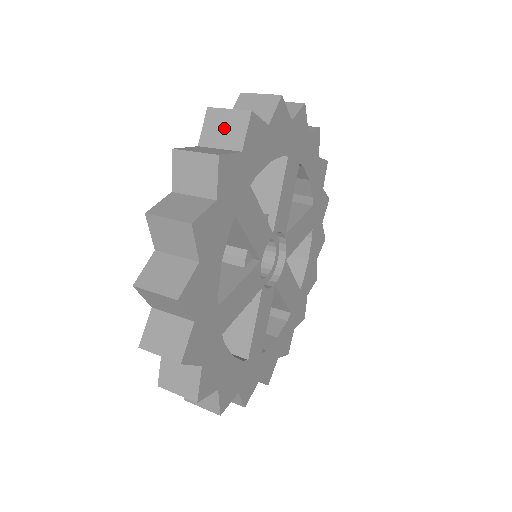
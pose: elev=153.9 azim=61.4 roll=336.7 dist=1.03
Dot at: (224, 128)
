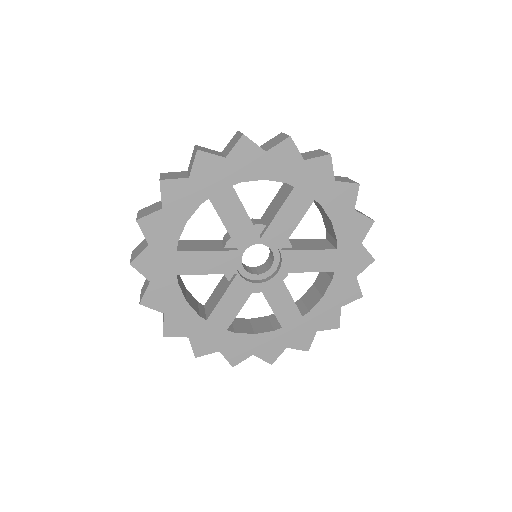
Dot at: (232, 143)
